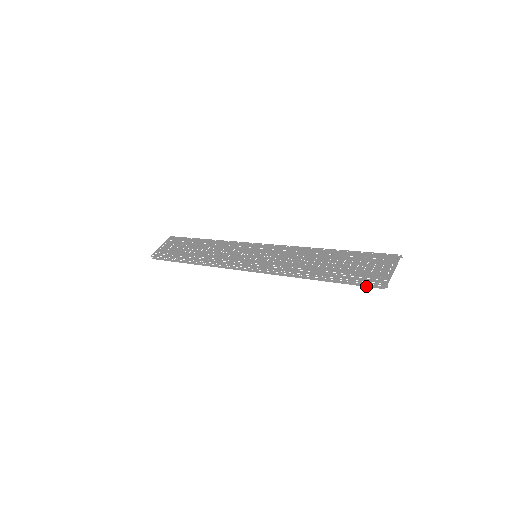
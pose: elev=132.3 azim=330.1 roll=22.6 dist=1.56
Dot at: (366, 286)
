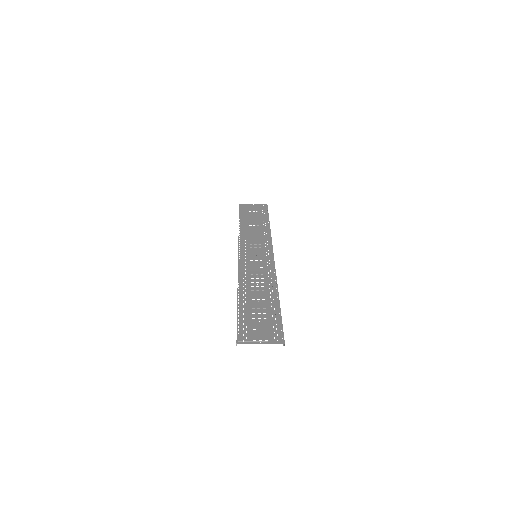
Dot at: occluded
